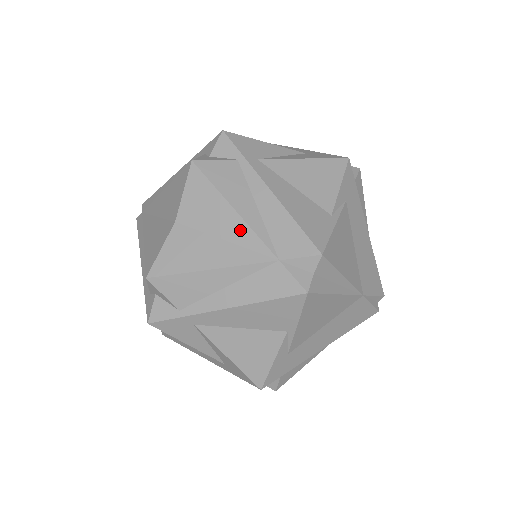
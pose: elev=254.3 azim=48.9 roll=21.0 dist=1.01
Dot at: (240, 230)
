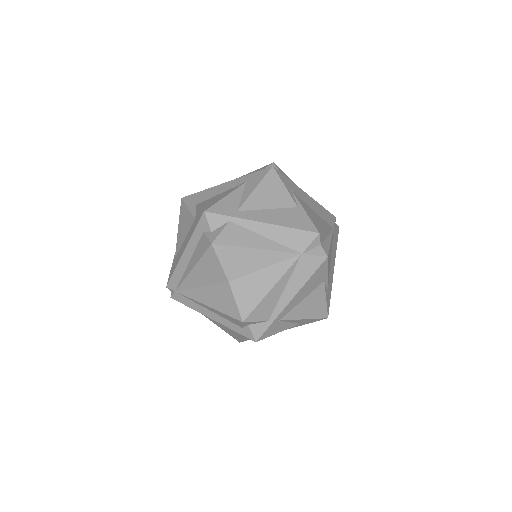
Dot at: (269, 256)
